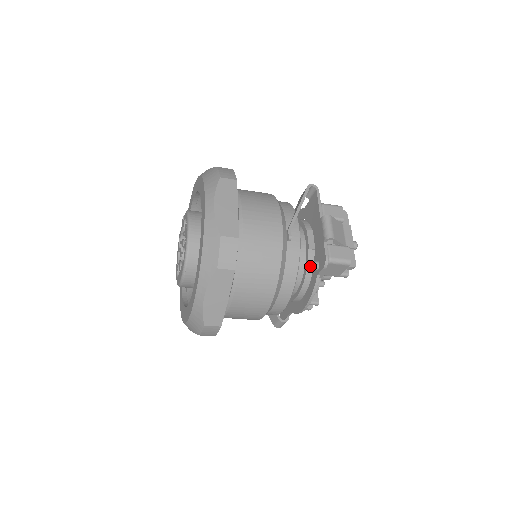
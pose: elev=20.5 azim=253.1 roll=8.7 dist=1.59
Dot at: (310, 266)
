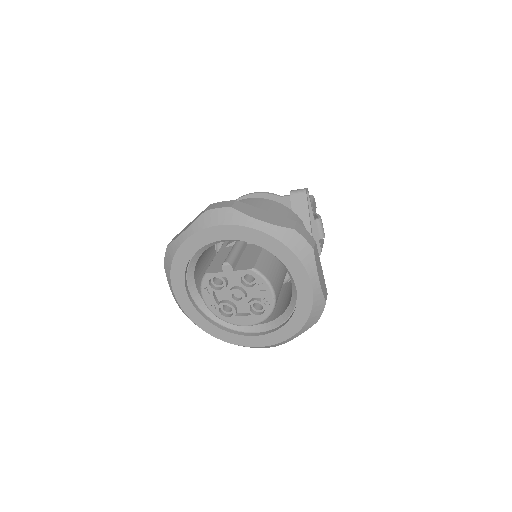
Dot at: occluded
